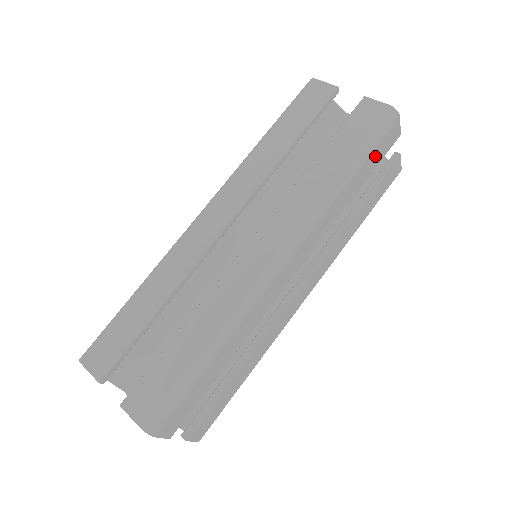
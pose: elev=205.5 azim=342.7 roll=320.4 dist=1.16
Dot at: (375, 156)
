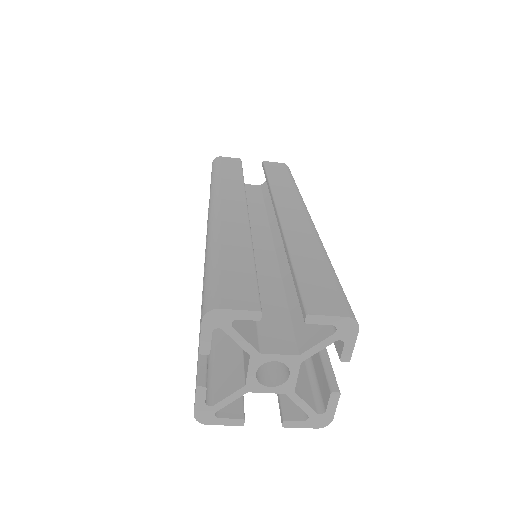
Dot at: occluded
